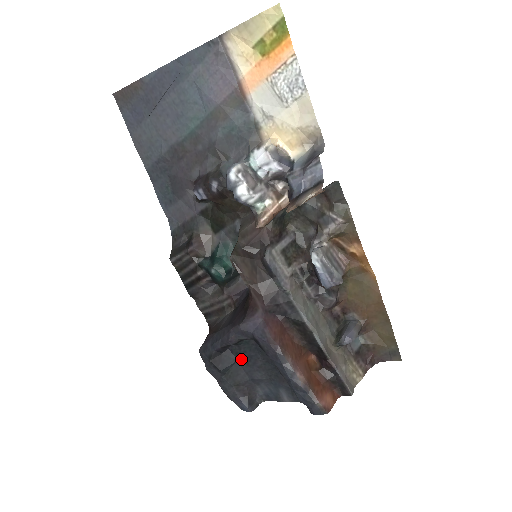
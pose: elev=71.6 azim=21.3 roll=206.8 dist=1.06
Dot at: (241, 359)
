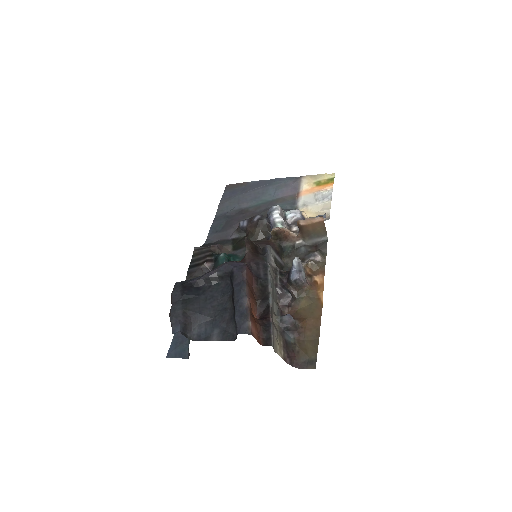
Dot at: (204, 296)
